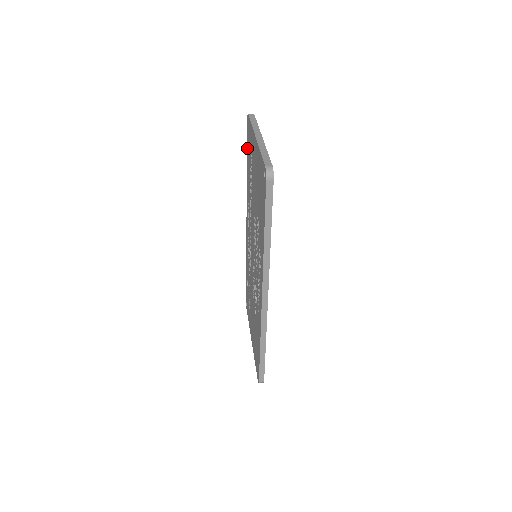
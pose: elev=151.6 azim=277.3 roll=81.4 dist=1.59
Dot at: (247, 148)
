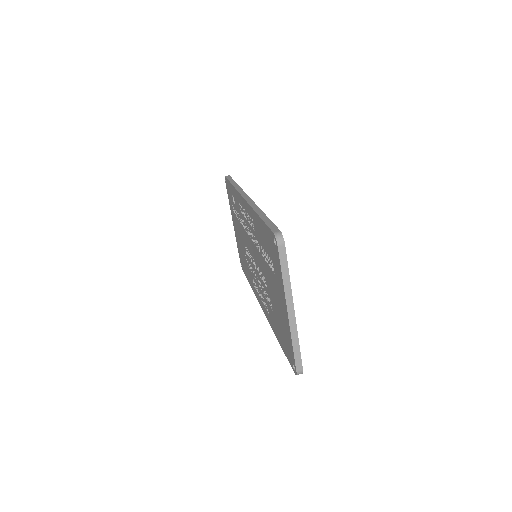
Dot at: (265, 227)
